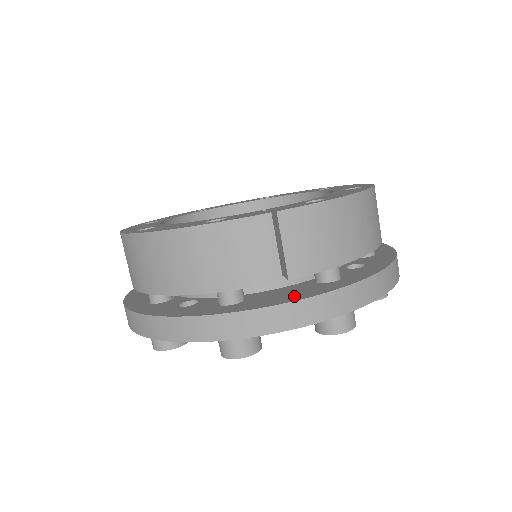
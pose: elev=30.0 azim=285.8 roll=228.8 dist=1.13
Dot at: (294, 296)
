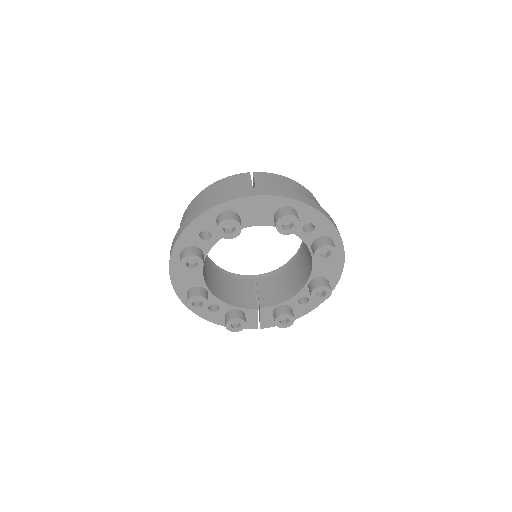
Dot at: occluded
